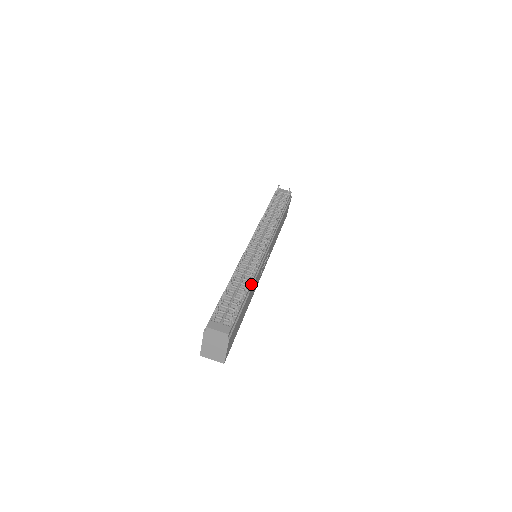
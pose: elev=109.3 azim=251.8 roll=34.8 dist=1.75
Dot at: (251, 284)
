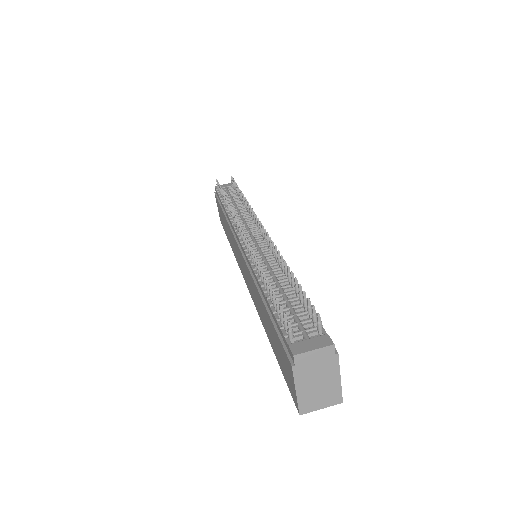
Dot at: occluded
